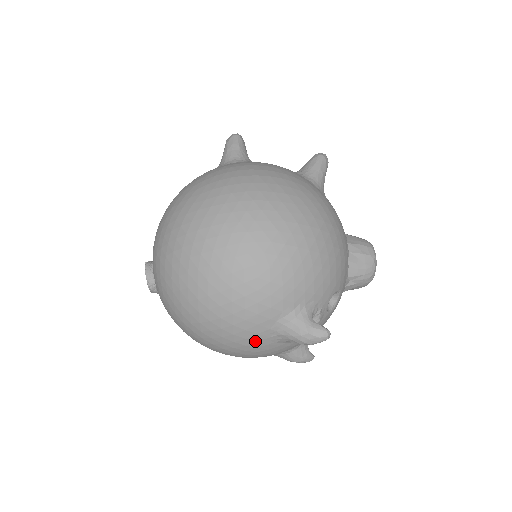
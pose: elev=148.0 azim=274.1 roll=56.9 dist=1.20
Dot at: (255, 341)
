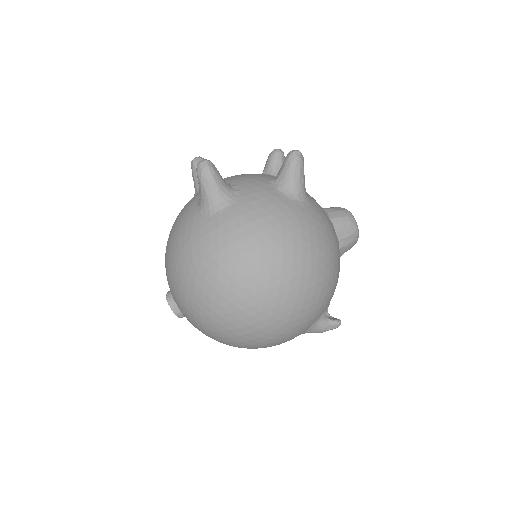
Dot at: occluded
